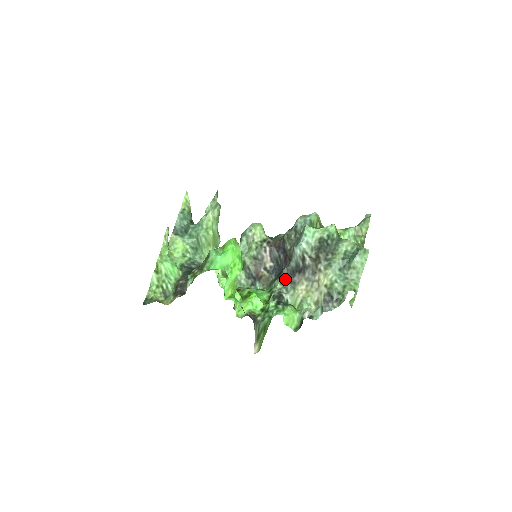
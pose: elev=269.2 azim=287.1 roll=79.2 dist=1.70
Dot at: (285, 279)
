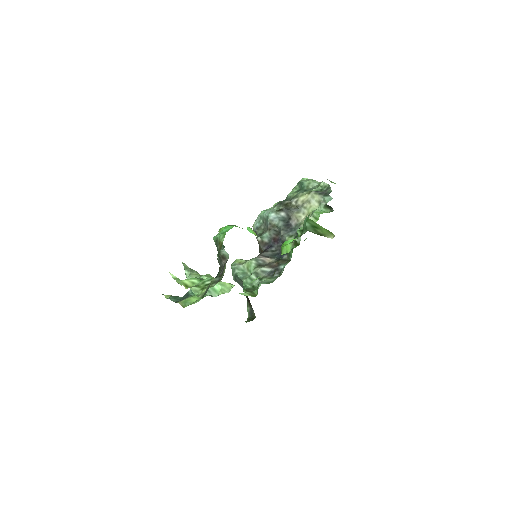
Dot at: (289, 234)
